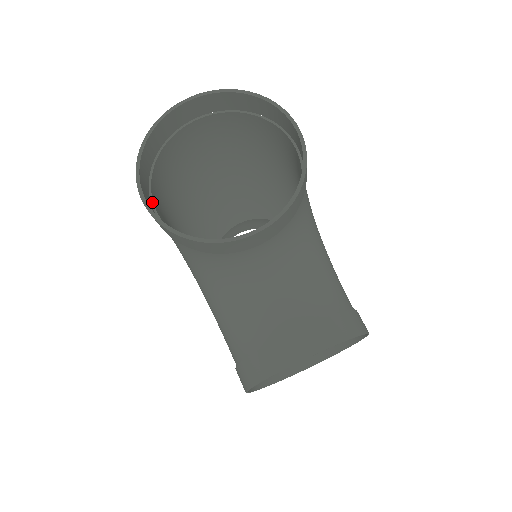
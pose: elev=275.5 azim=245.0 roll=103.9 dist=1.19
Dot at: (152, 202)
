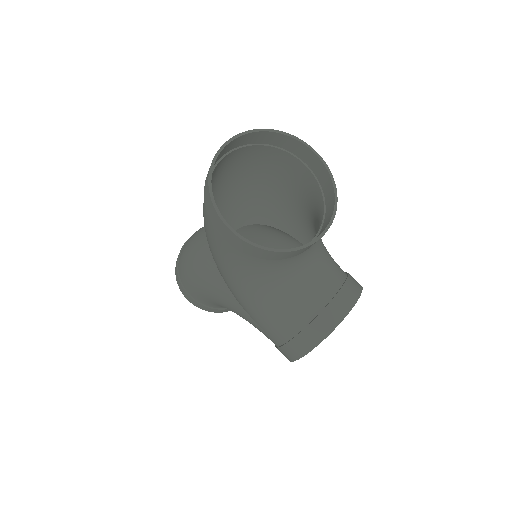
Dot at: occluded
